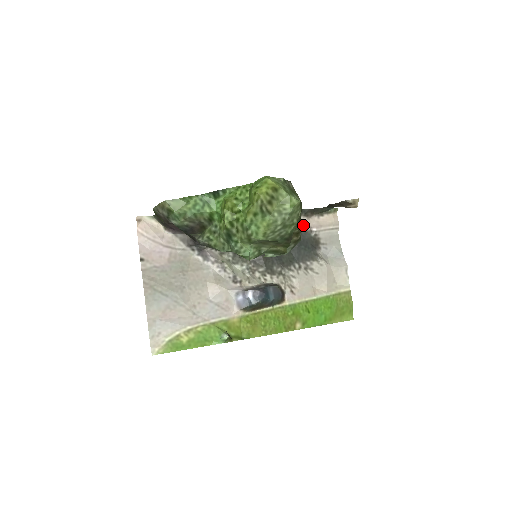
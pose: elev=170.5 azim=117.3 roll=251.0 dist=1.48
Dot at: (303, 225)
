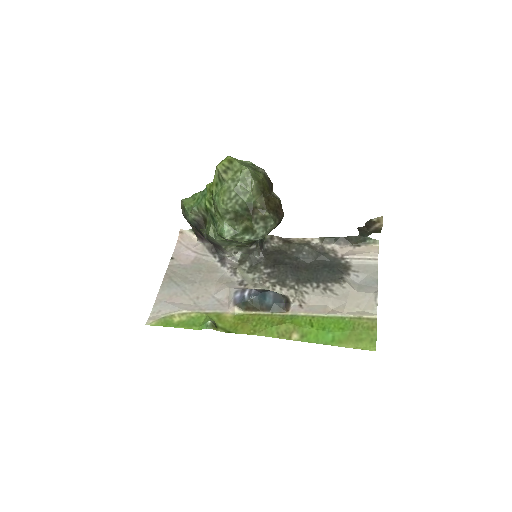
Dot at: (334, 252)
